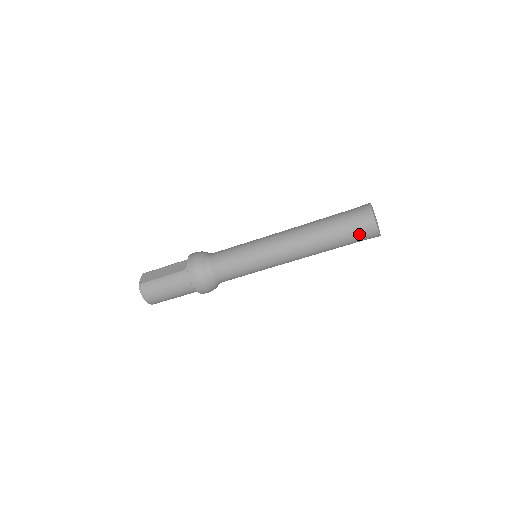
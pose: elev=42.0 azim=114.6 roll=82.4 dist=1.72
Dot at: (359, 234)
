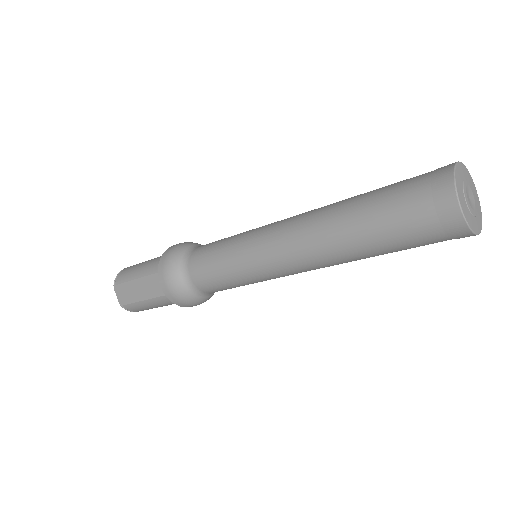
Dot at: occluded
